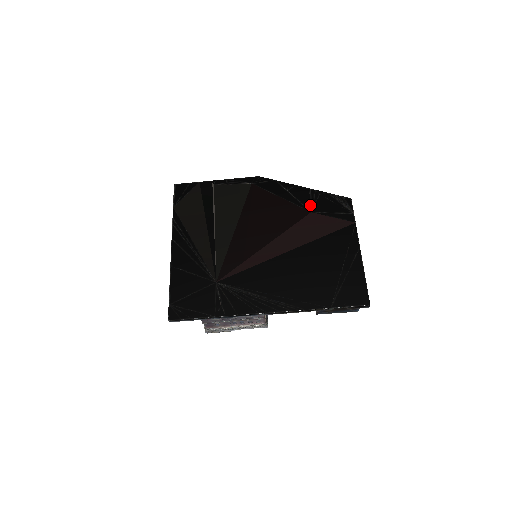
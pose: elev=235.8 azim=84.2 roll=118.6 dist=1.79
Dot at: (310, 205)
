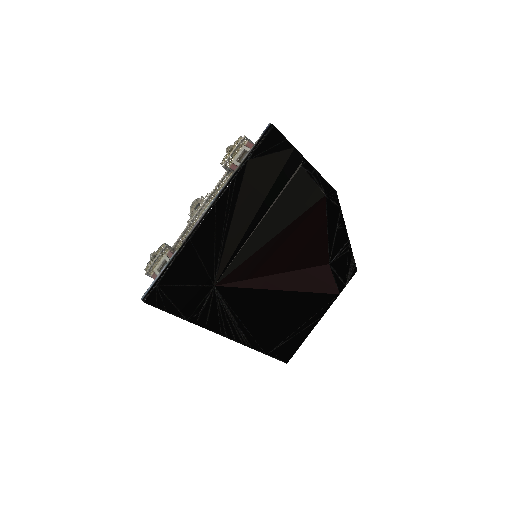
Dot at: (335, 257)
